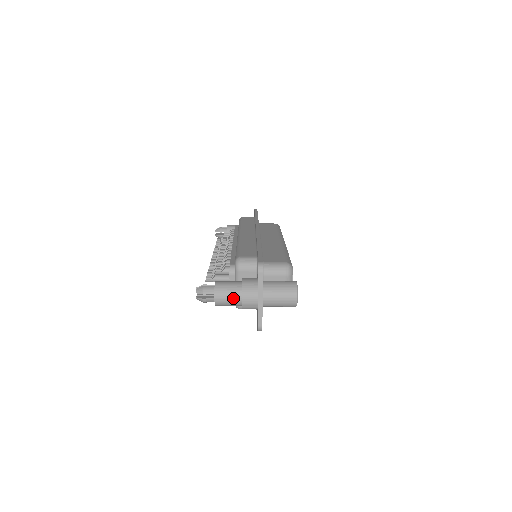
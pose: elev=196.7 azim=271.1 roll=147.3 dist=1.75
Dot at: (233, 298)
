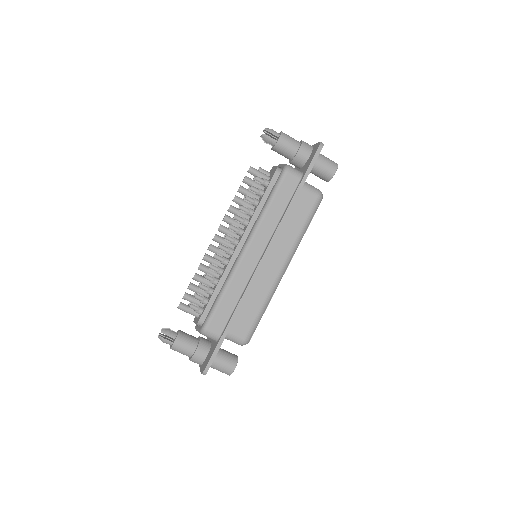
Dot at: (294, 139)
